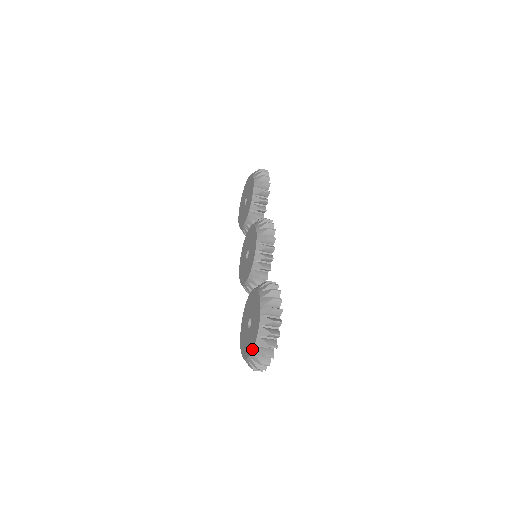
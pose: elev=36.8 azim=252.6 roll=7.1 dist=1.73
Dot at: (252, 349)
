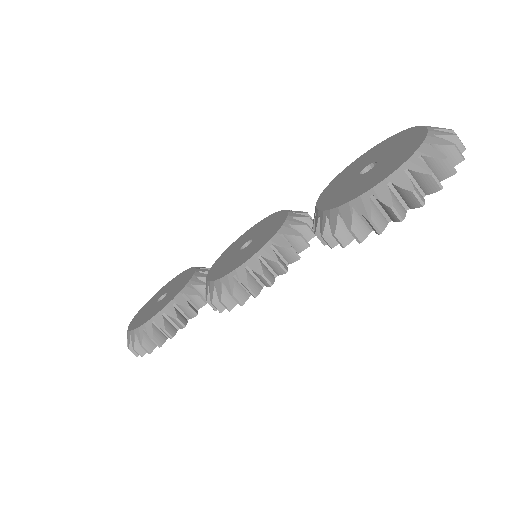
Dot at: (424, 128)
